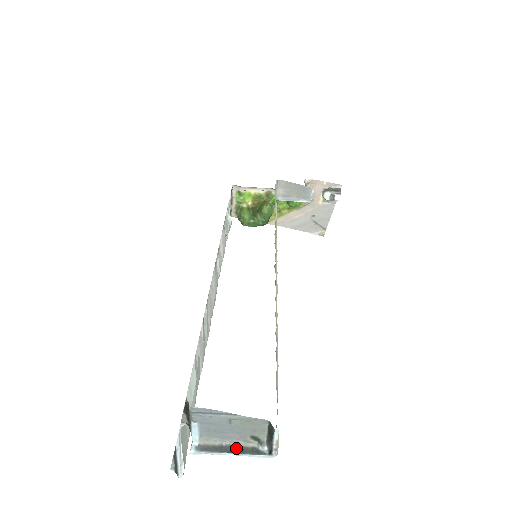
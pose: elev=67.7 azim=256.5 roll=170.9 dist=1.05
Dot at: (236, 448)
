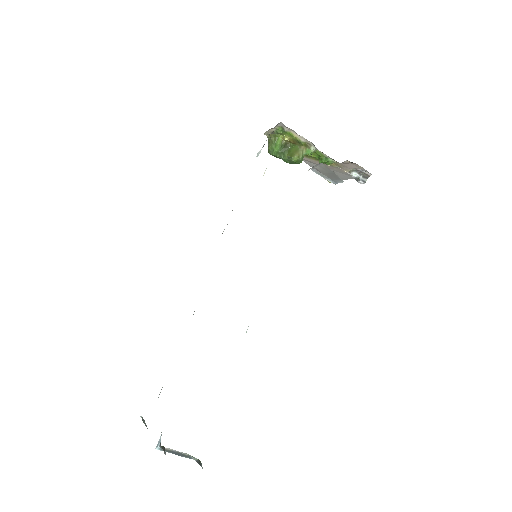
Dot at: (180, 454)
